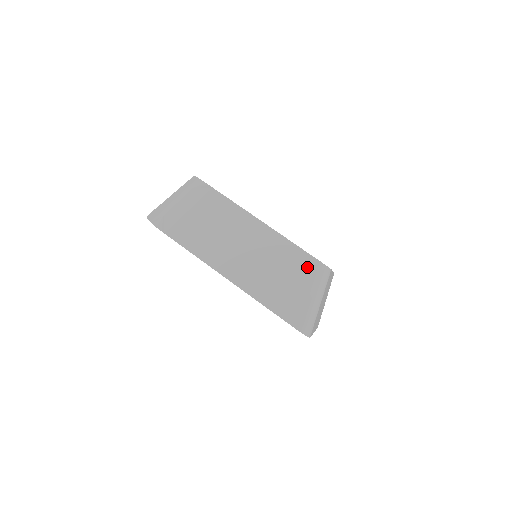
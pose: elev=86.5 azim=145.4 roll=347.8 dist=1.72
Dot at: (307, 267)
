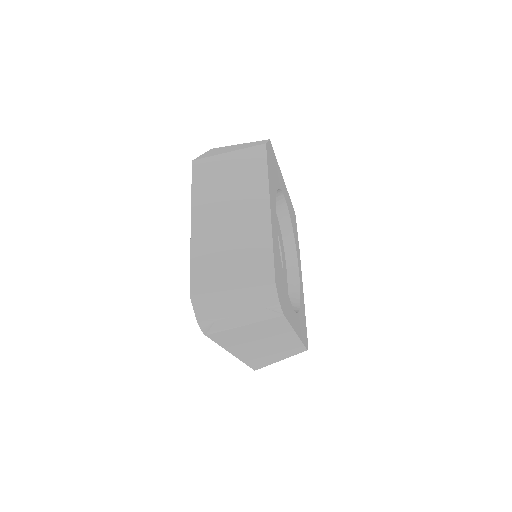
Dot at: (296, 352)
